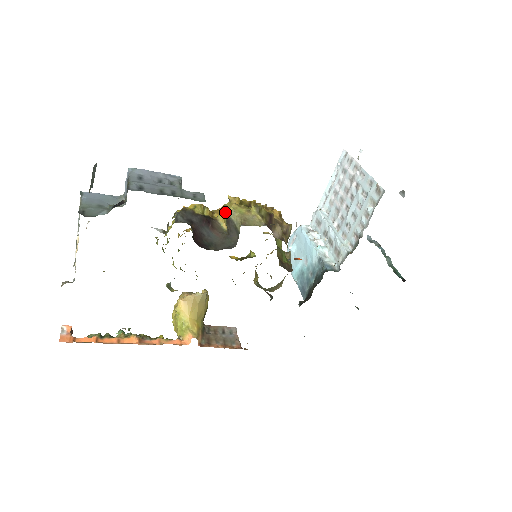
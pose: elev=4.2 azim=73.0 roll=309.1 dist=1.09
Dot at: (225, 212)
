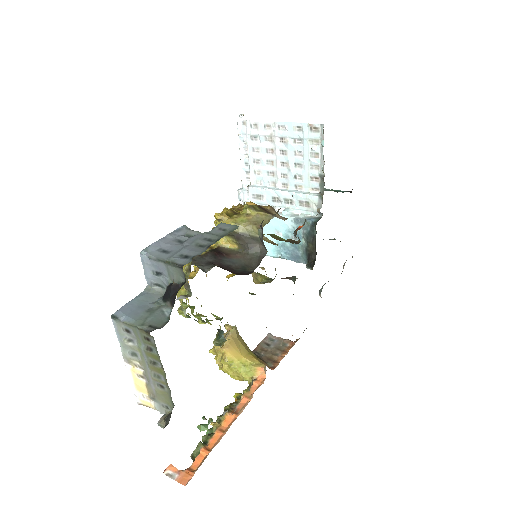
Dot at: occluded
